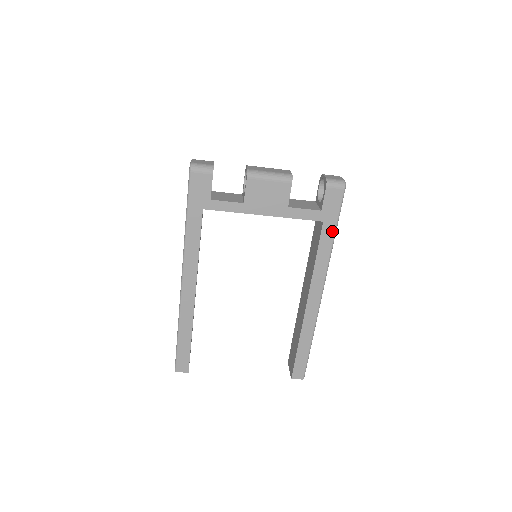
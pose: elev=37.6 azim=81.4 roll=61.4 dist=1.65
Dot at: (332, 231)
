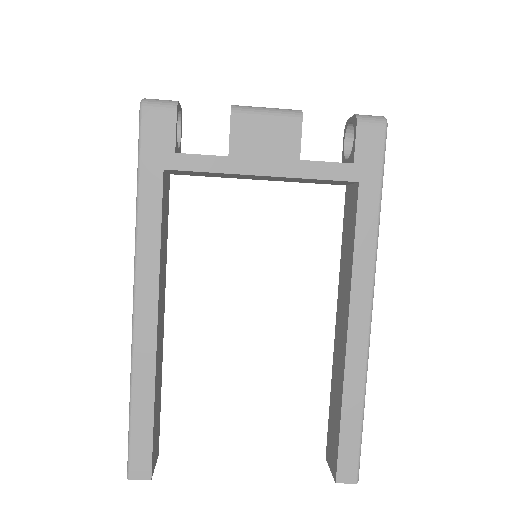
Dot at: (375, 198)
